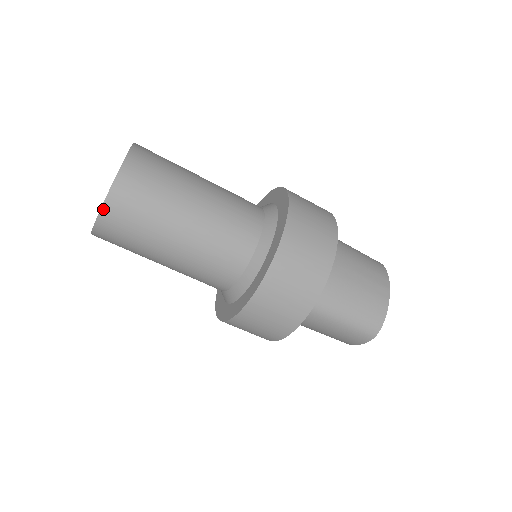
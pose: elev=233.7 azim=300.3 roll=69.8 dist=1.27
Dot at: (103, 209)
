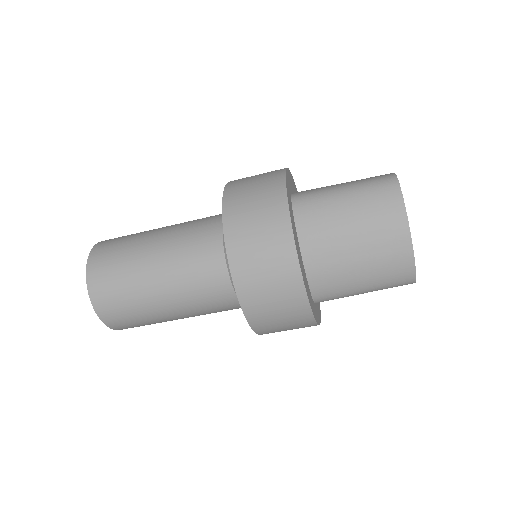
Dot at: occluded
